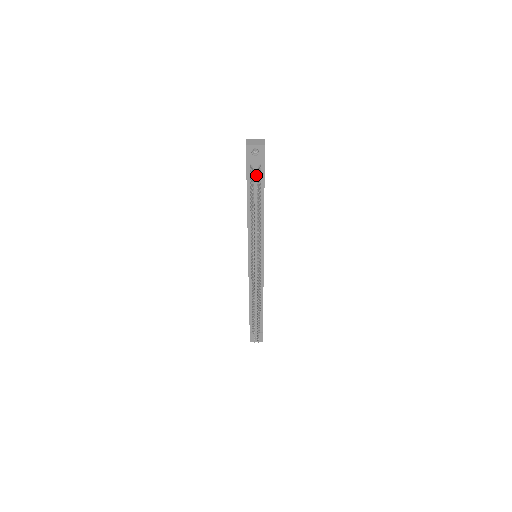
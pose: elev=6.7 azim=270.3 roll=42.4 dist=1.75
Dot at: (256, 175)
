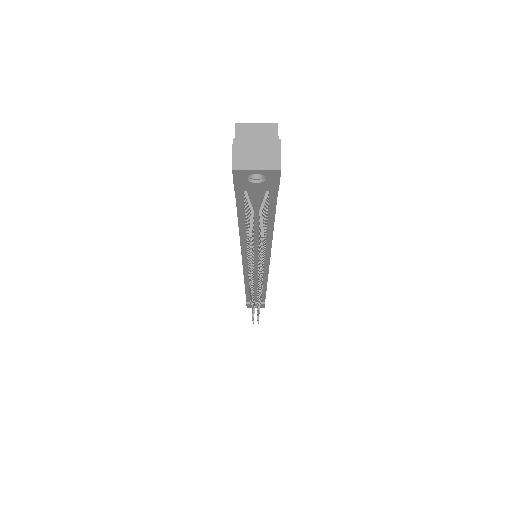
Dot at: (258, 201)
